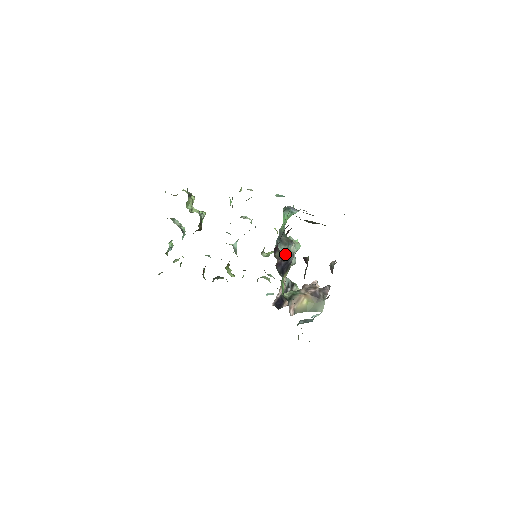
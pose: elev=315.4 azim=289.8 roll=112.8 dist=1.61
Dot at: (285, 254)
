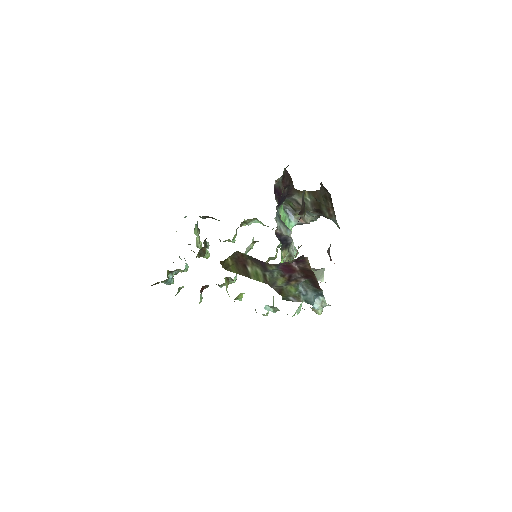
Dot at: (284, 235)
